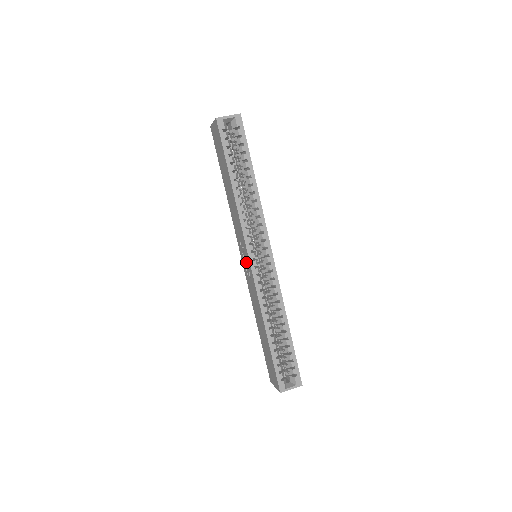
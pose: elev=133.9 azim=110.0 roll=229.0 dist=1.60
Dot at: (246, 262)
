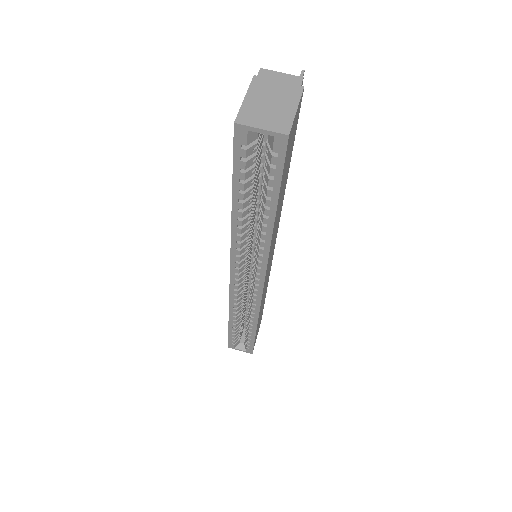
Dot at: occluded
